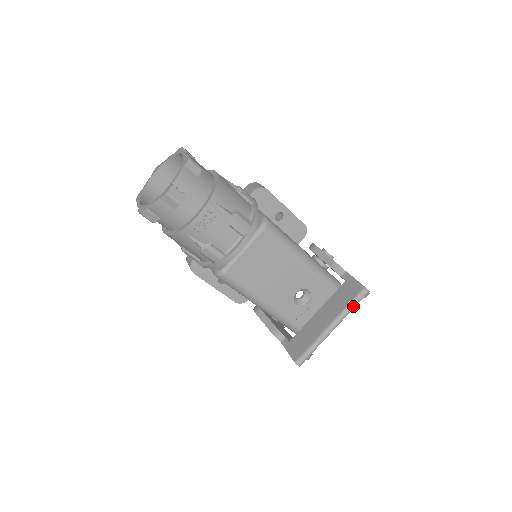
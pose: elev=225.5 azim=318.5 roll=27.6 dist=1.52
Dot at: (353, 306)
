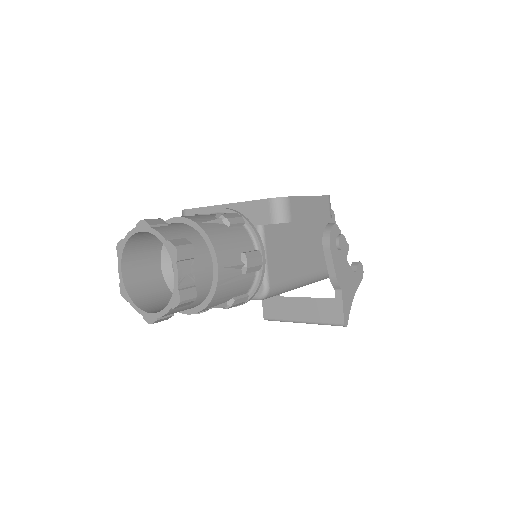
Dot at: occluded
